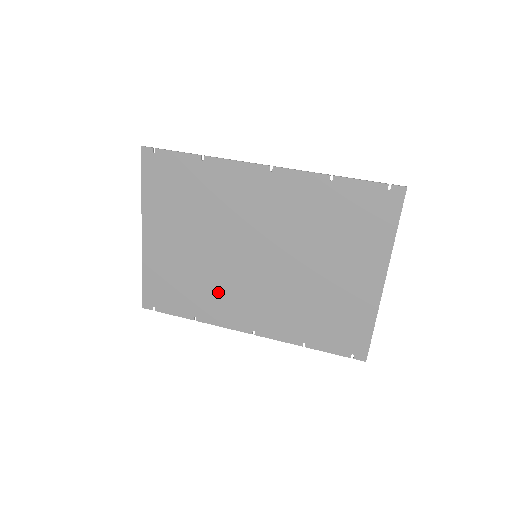
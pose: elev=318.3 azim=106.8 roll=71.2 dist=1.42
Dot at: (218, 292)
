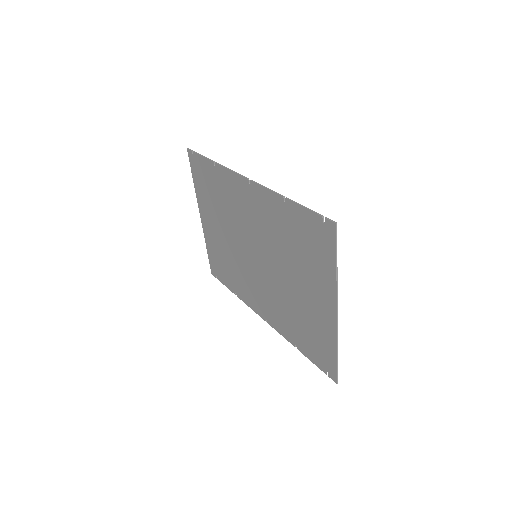
Dot at: (243, 278)
